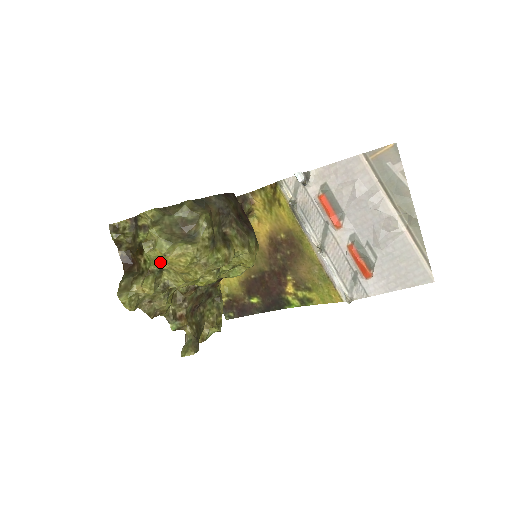
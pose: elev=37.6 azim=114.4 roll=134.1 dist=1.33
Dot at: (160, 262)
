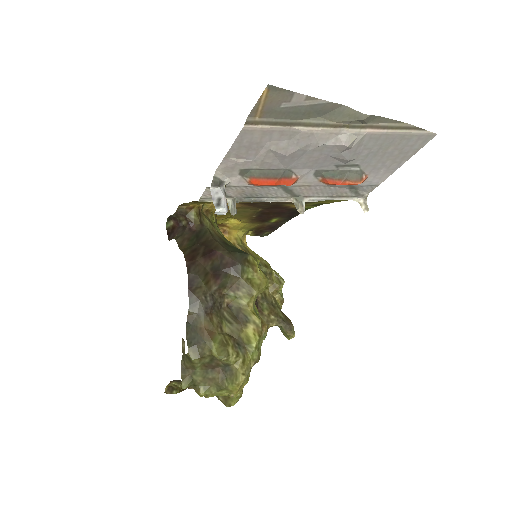
Dot at: occluded
